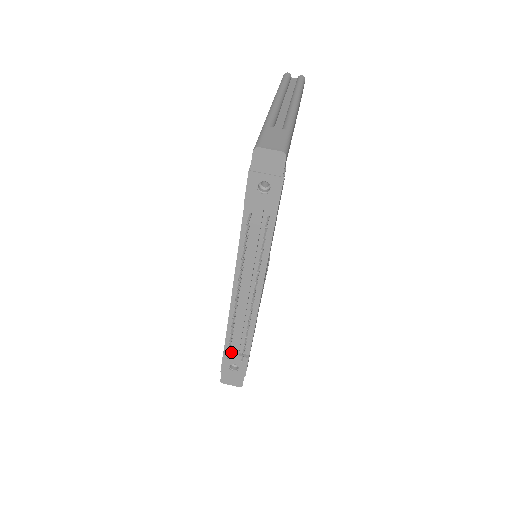
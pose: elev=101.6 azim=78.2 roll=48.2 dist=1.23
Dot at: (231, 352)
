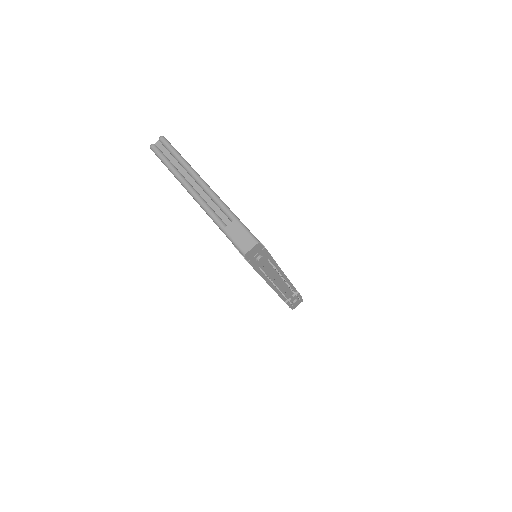
Dot at: (289, 299)
